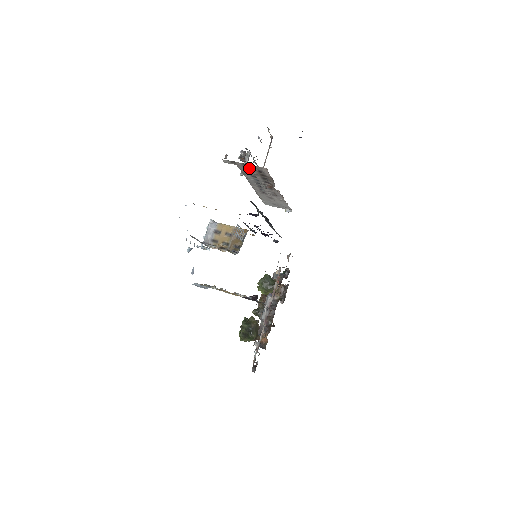
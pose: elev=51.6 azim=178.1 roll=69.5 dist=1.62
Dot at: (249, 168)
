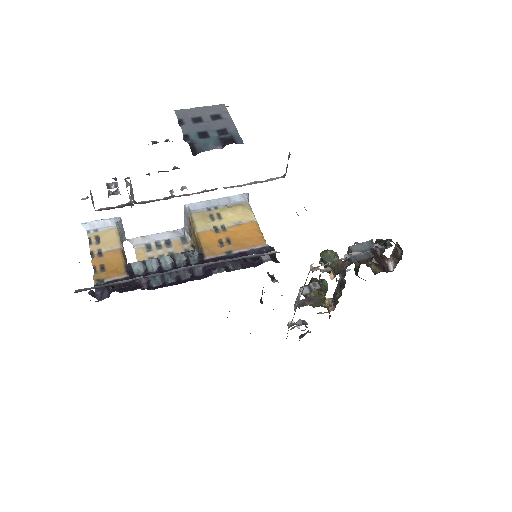
Dot at: occluded
